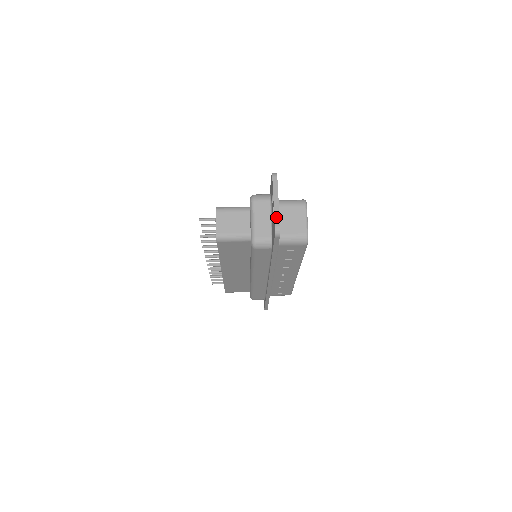
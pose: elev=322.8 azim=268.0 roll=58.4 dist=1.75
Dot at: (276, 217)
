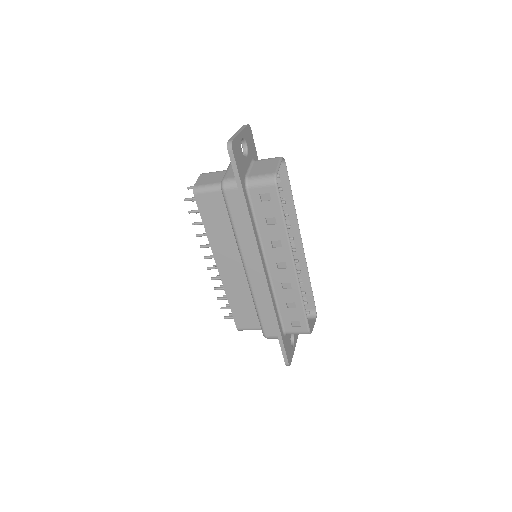
Dot at: (233, 137)
